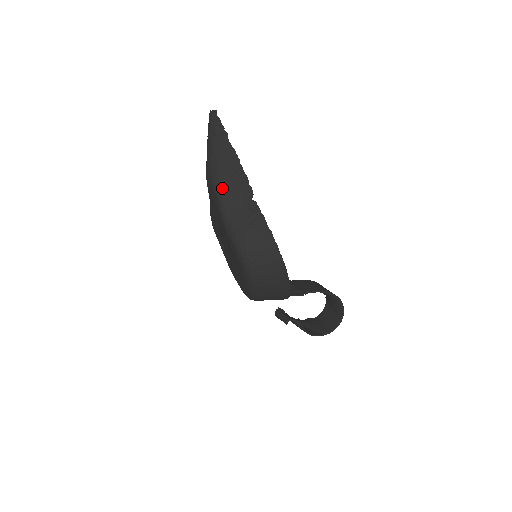
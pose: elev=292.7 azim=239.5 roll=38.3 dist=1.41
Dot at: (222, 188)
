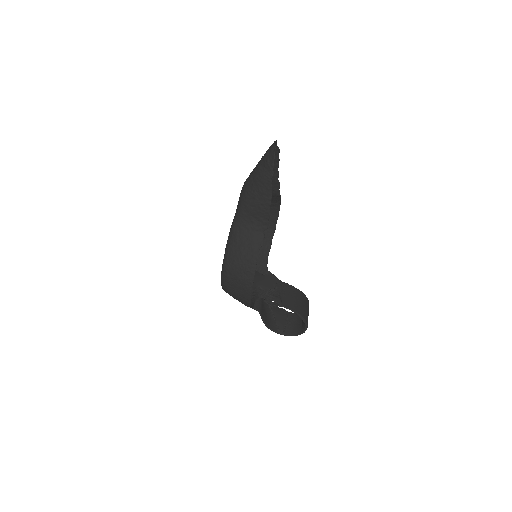
Dot at: (245, 207)
